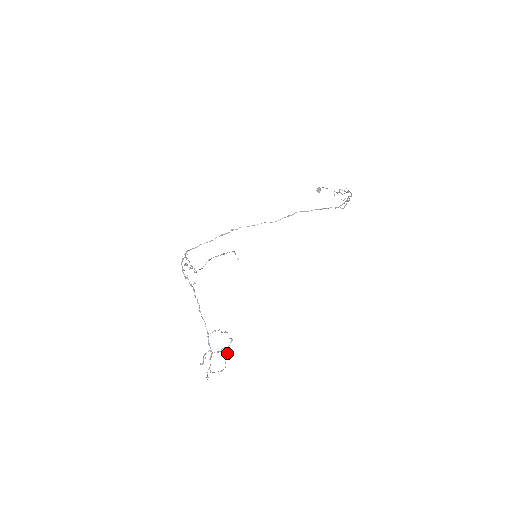
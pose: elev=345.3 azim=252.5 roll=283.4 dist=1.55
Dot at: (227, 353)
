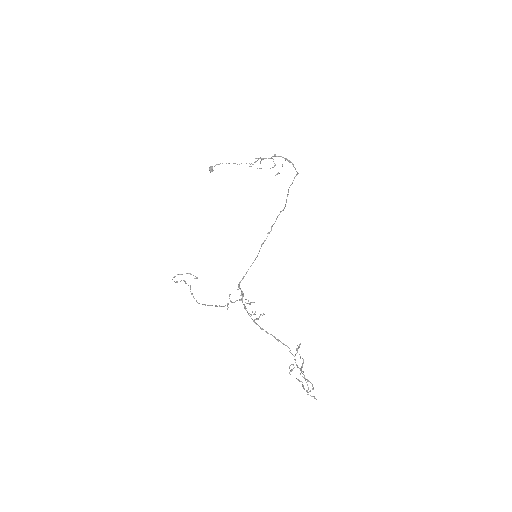
Dot at: (289, 368)
